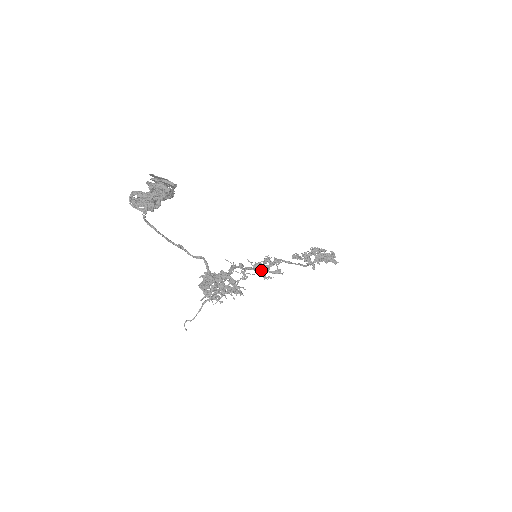
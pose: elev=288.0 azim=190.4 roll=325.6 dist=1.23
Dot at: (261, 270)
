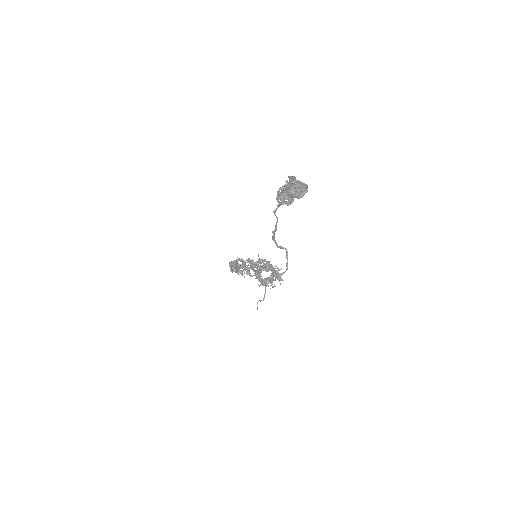
Dot at: (240, 270)
